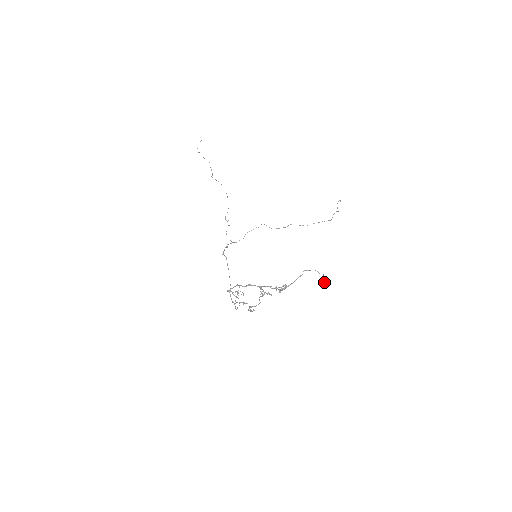
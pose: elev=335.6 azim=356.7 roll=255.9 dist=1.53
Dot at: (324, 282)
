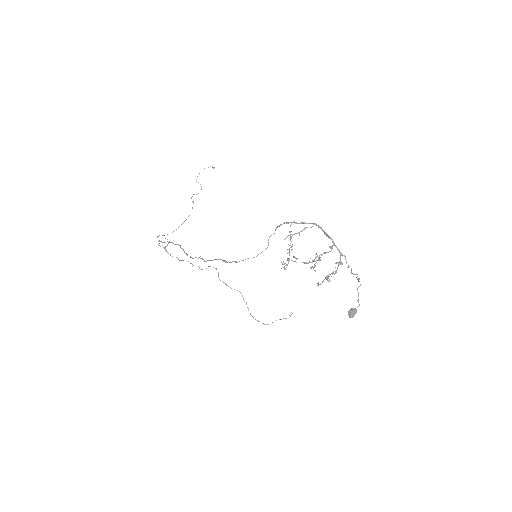
Dot at: (356, 312)
